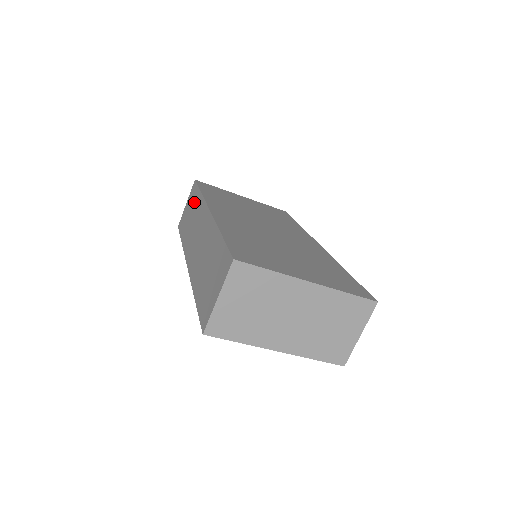
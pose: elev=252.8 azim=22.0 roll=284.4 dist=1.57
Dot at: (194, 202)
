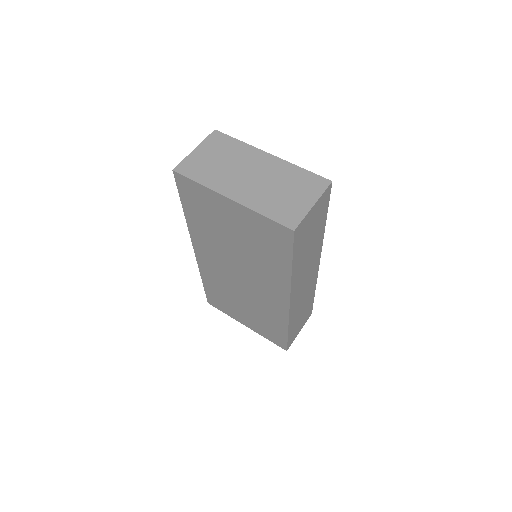
Dot at: occluded
